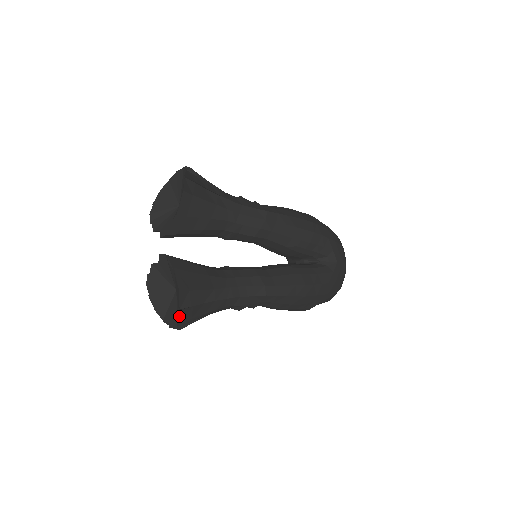
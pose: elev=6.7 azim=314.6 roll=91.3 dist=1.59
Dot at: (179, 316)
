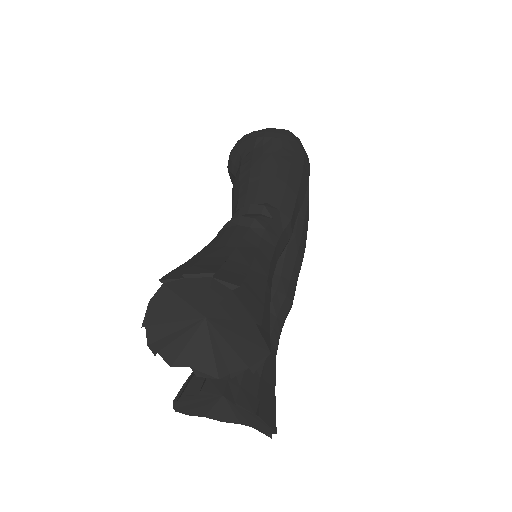
Dot at: (247, 422)
